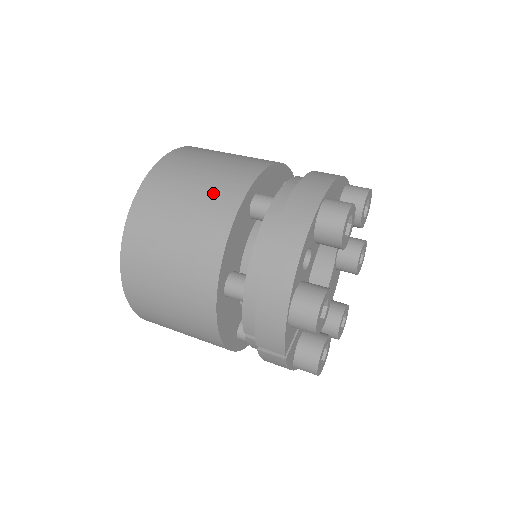
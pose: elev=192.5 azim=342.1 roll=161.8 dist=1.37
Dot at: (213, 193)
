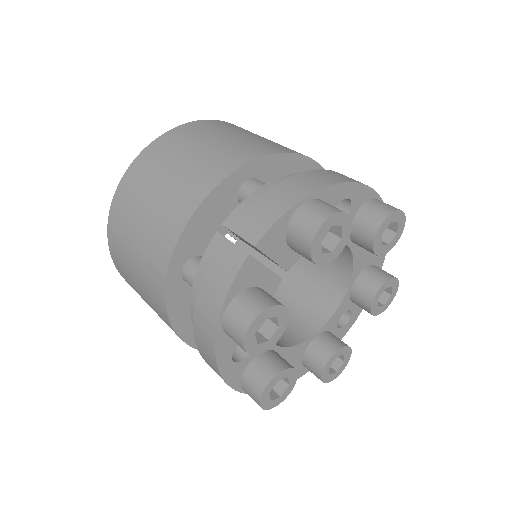
Dot at: occluded
